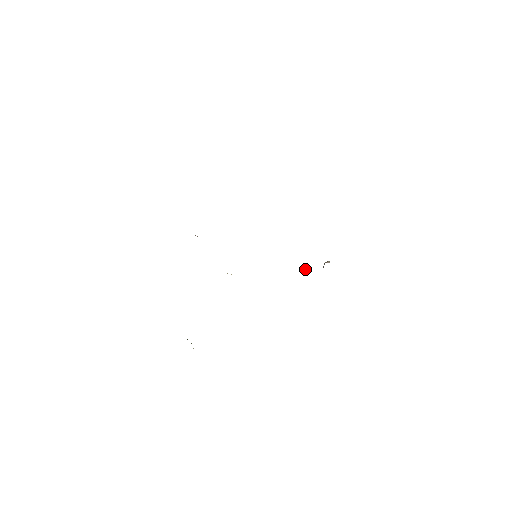
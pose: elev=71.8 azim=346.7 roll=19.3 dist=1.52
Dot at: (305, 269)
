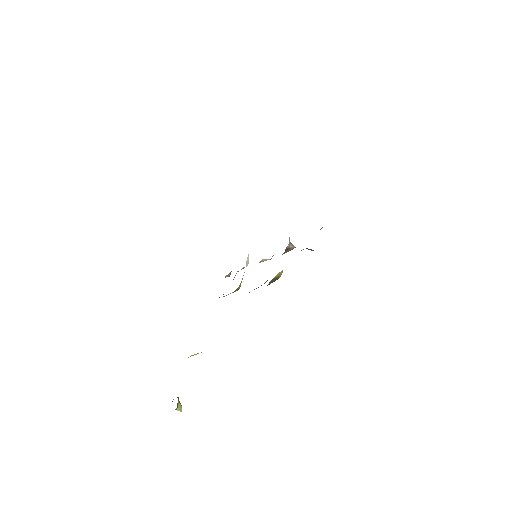
Dot at: (292, 244)
